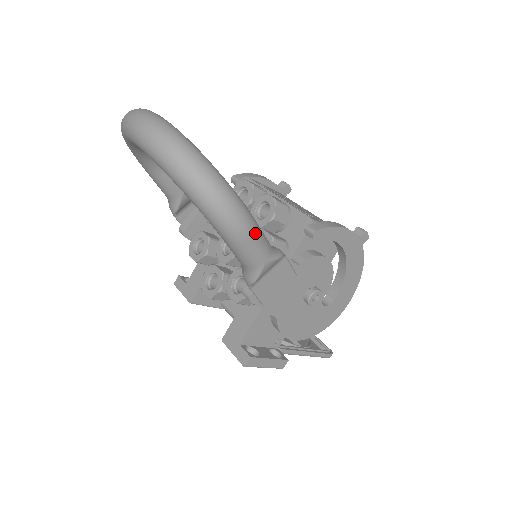
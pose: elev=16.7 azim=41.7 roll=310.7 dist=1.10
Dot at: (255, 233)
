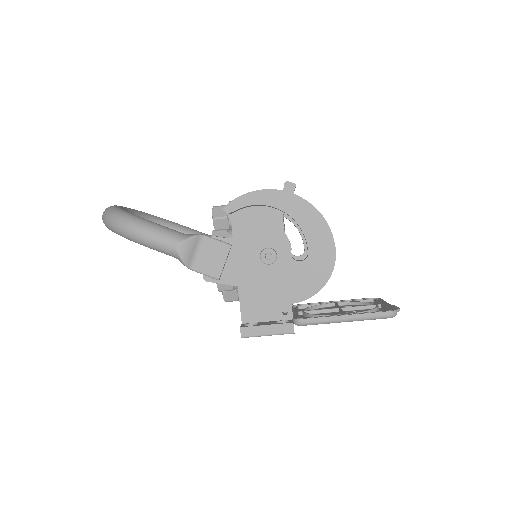
Dot at: (151, 230)
